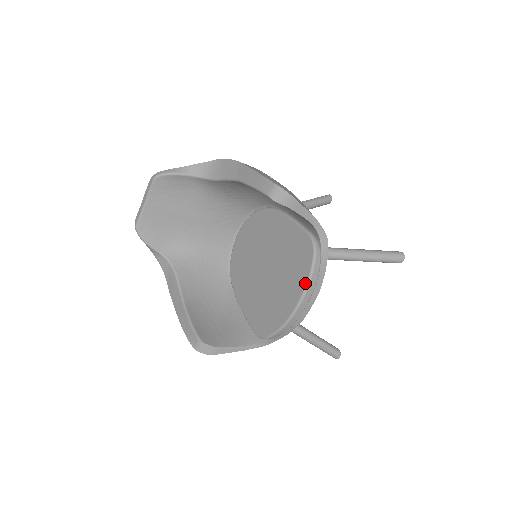
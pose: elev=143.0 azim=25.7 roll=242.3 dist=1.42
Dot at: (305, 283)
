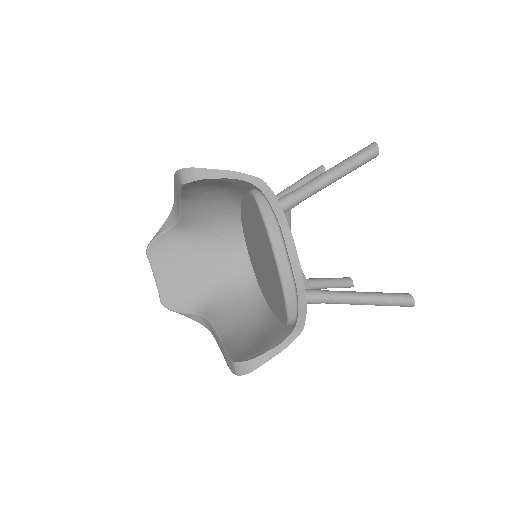
Dot at: (266, 234)
